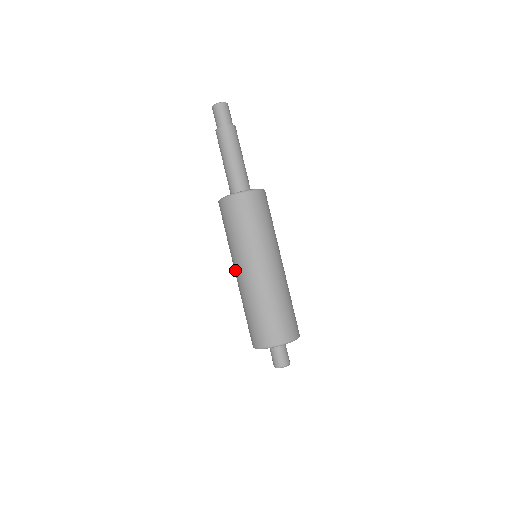
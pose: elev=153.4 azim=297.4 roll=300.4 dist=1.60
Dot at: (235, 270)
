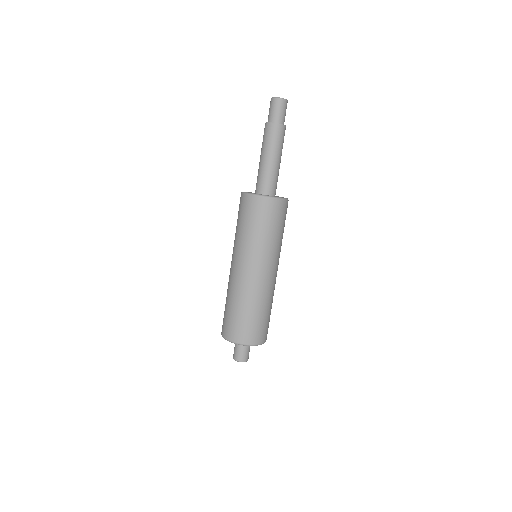
Dot at: (232, 262)
